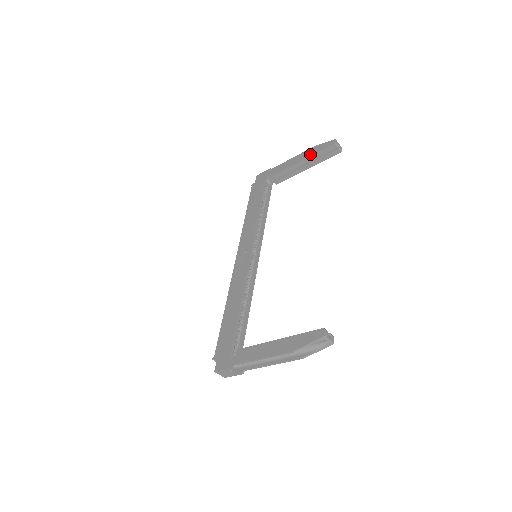
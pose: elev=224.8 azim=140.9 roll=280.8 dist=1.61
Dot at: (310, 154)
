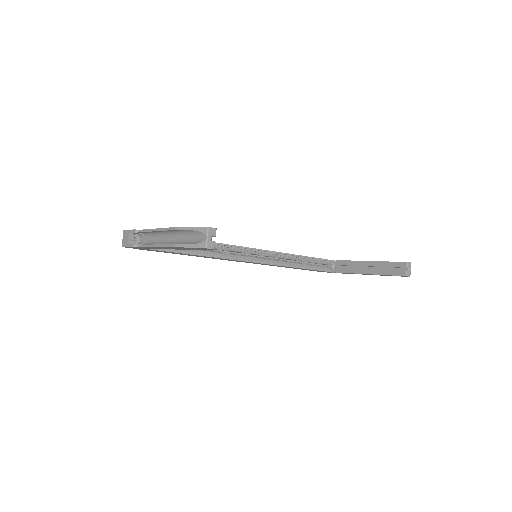
Dot at: (381, 261)
